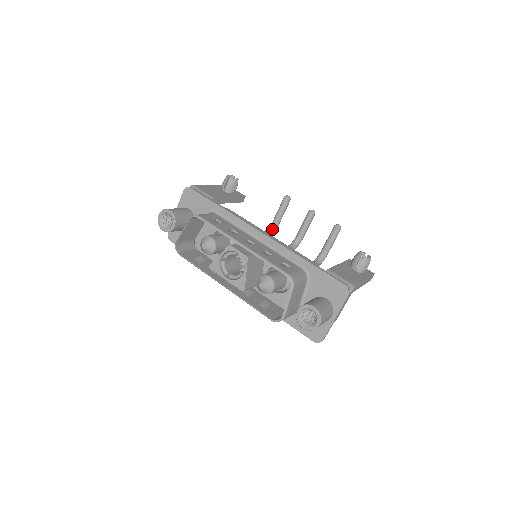
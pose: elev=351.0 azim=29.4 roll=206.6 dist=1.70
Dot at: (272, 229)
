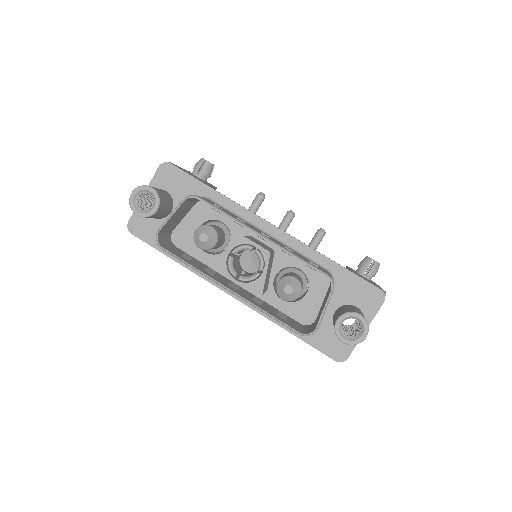
Dot at: occluded
